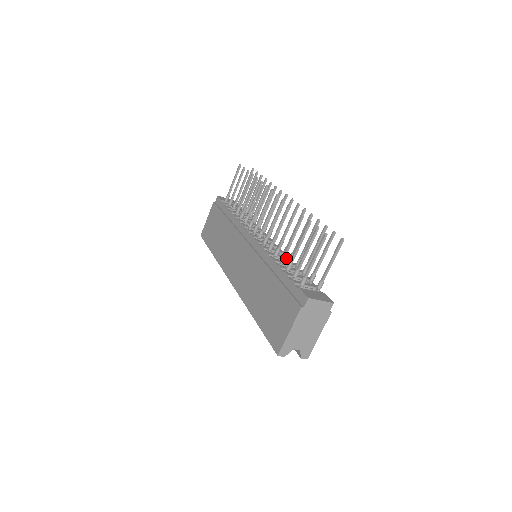
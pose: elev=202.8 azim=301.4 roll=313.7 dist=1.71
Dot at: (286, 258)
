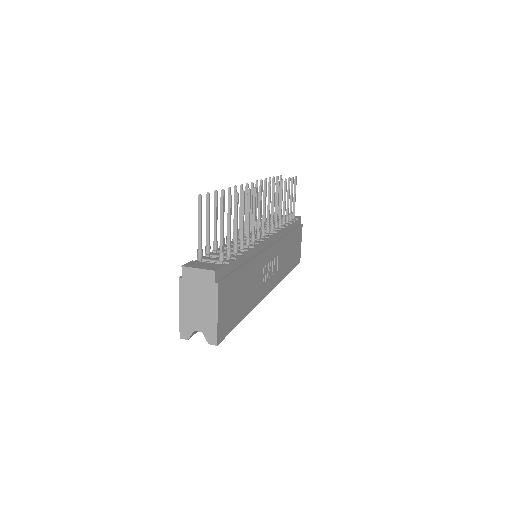
Dot at: occluded
